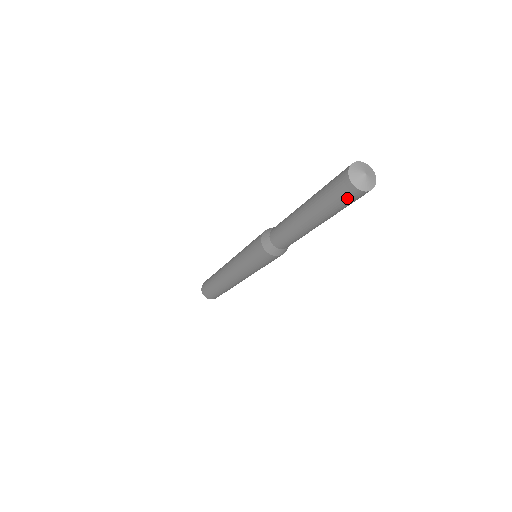
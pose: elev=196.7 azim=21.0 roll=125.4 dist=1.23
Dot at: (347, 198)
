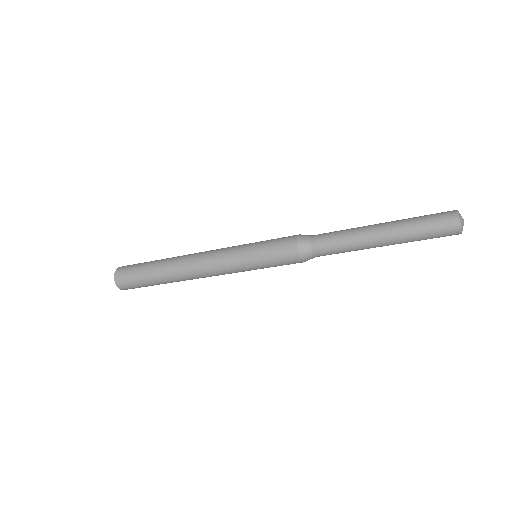
Dot at: (444, 236)
